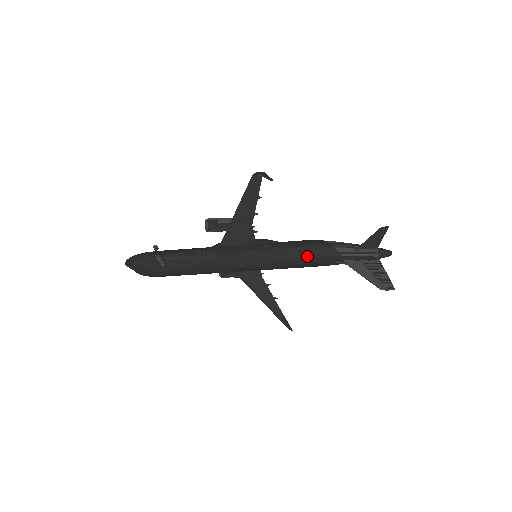
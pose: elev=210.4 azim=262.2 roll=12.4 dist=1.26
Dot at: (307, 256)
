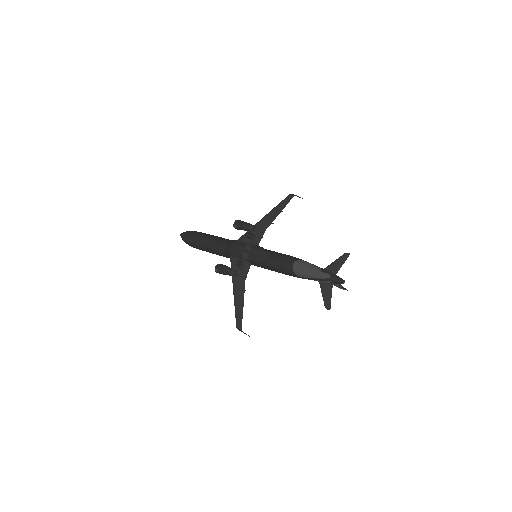
Dot at: occluded
